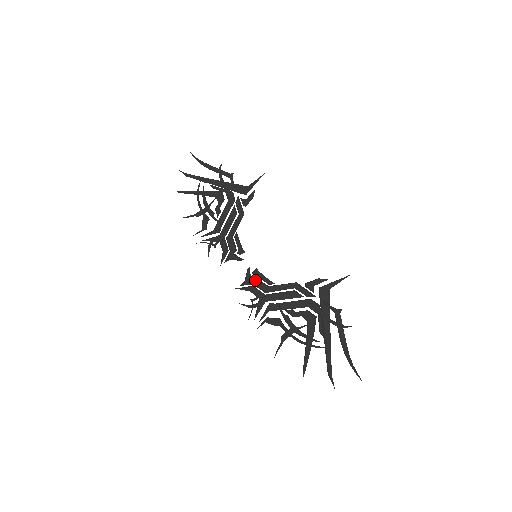
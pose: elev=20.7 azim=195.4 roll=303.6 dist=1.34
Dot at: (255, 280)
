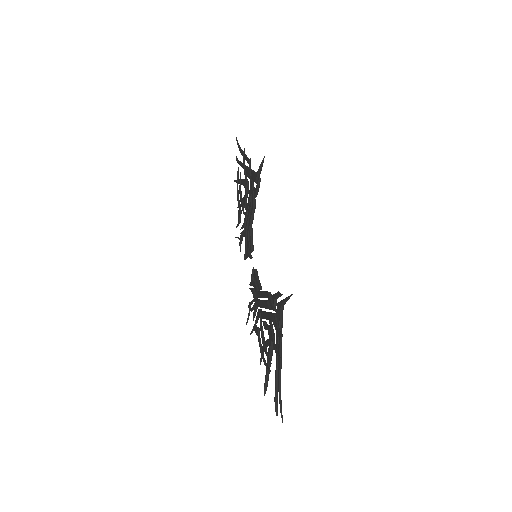
Dot at: (253, 282)
